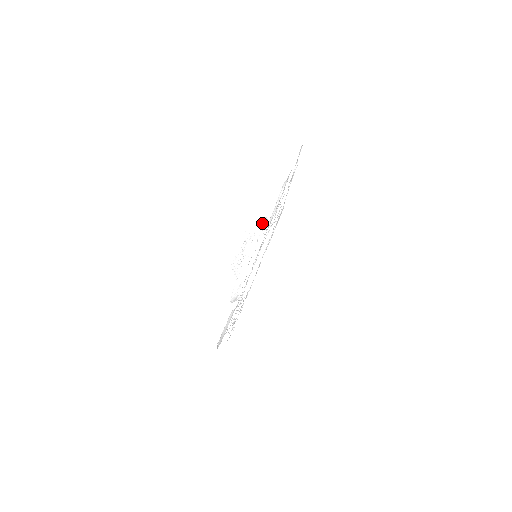
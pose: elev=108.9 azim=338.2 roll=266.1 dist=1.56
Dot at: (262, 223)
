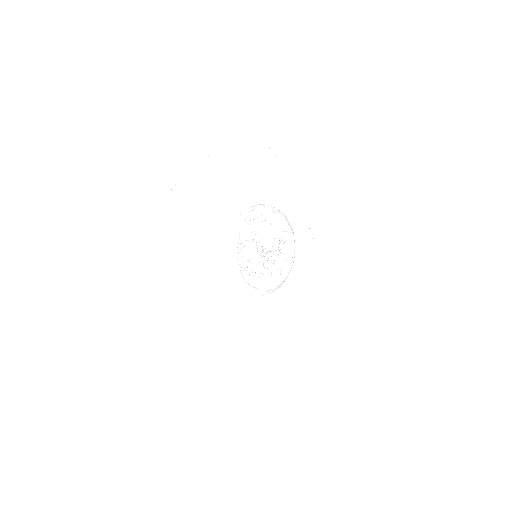
Dot at: (228, 241)
